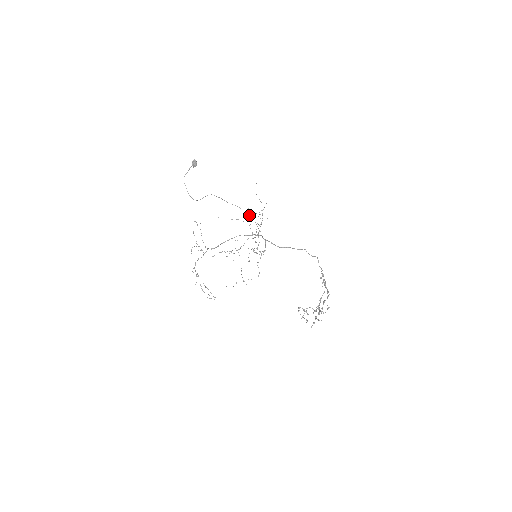
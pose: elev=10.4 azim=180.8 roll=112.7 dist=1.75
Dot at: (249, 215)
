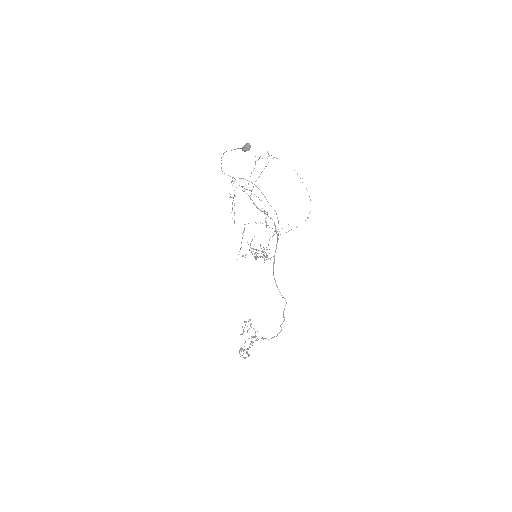
Dot at: occluded
